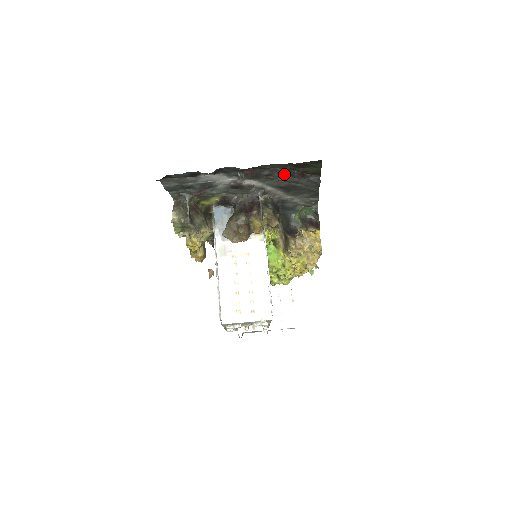
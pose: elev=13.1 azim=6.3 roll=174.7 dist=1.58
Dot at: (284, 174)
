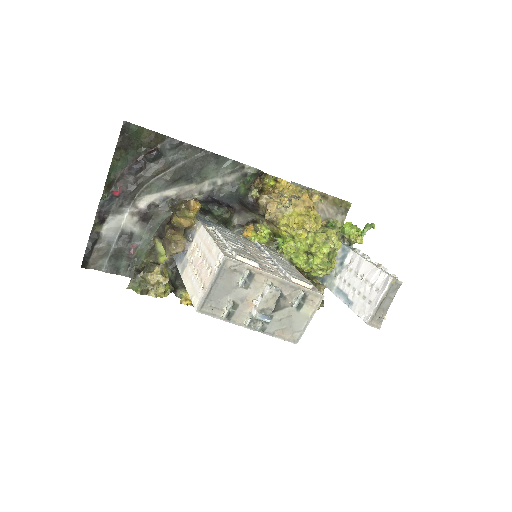
Dot at: (137, 165)
